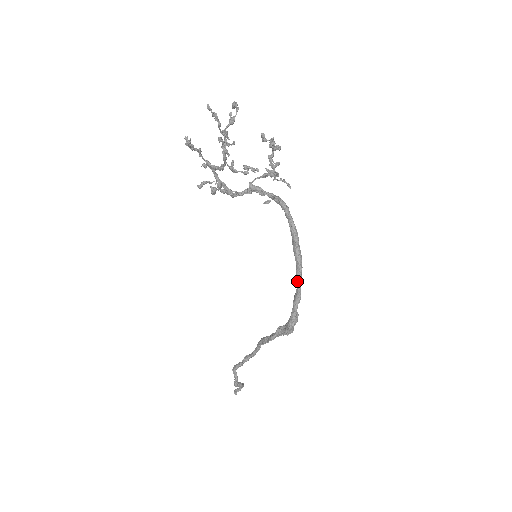
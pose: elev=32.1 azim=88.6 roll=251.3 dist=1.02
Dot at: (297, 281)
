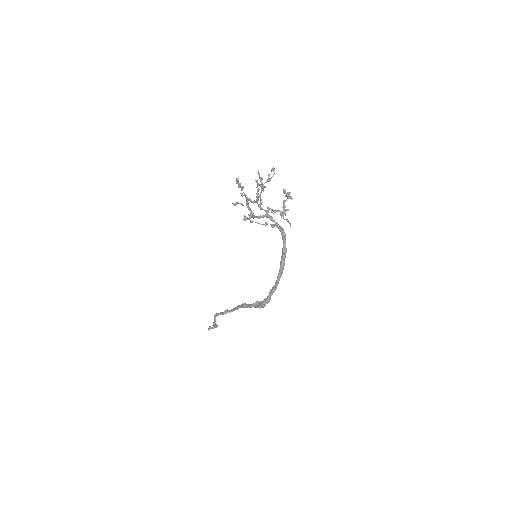
Dot at: (277, 280)
